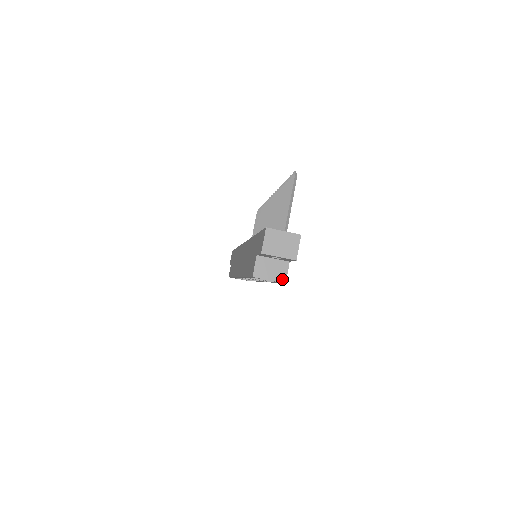
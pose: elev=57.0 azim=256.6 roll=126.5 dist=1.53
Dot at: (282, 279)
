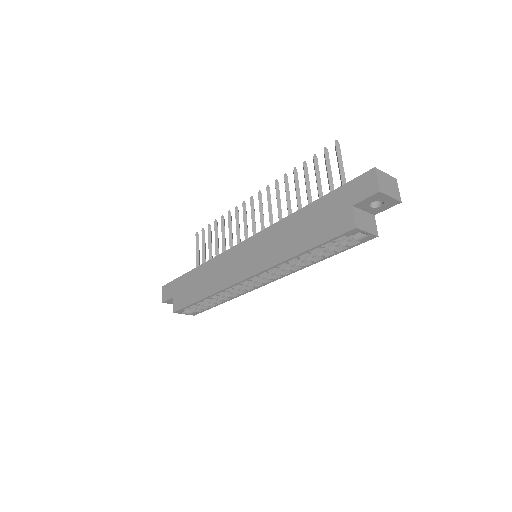
Dot at: (375, 232)
